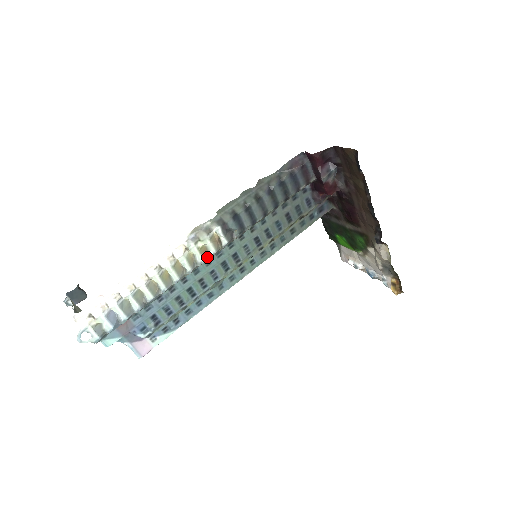
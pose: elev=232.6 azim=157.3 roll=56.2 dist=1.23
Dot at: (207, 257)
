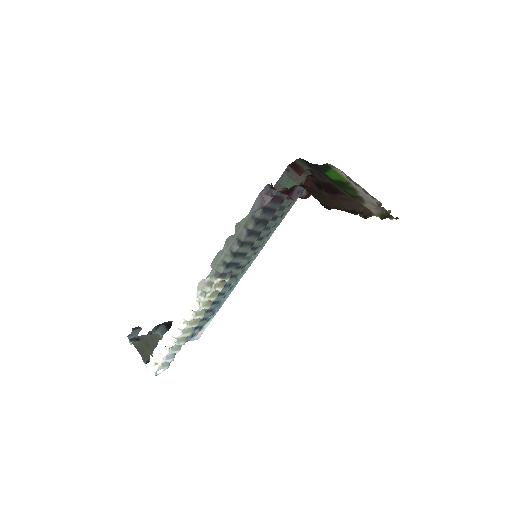
Dot at: (217, 293)
